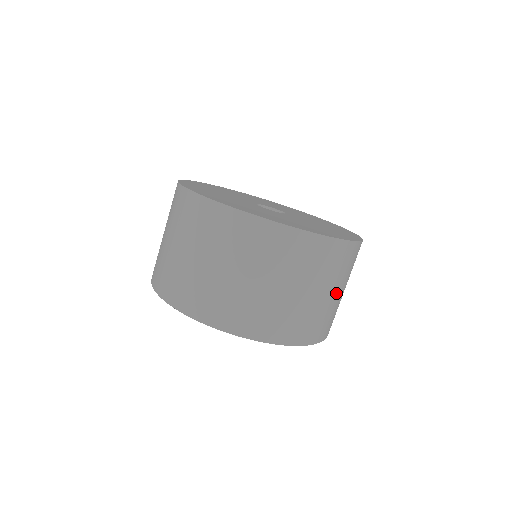
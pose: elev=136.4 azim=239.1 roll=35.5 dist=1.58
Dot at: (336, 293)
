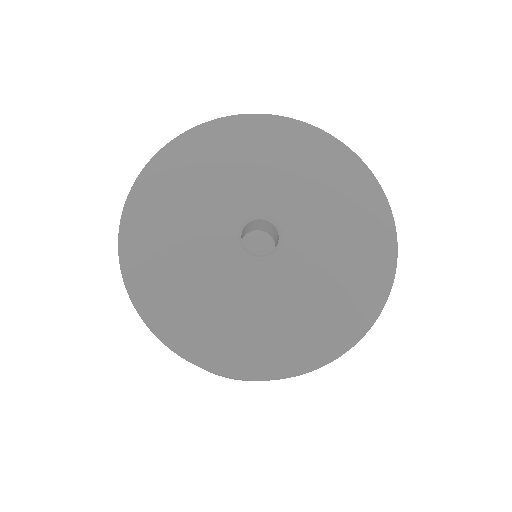
Dot at: occluded
